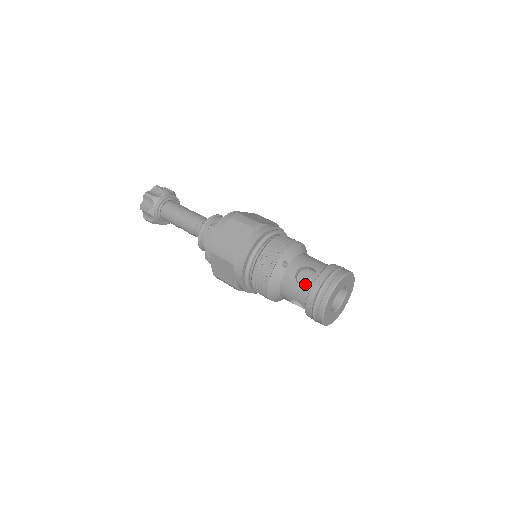
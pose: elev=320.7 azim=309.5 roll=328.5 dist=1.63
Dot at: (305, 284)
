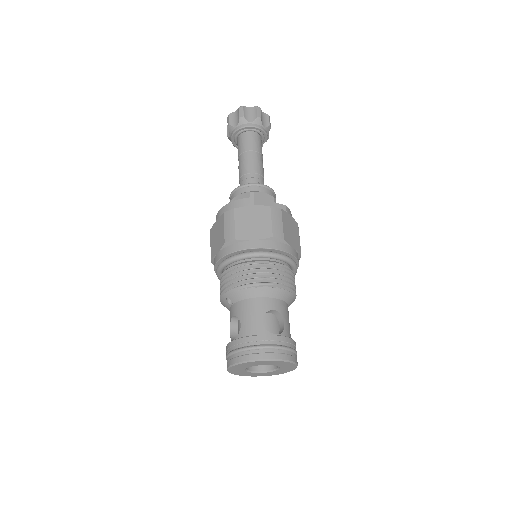
Dot at: (238, 332)
